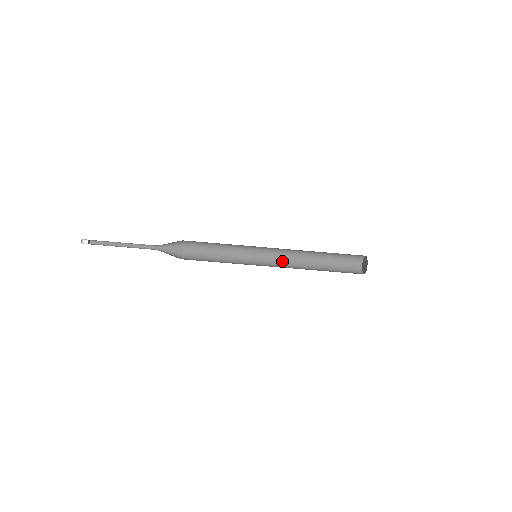
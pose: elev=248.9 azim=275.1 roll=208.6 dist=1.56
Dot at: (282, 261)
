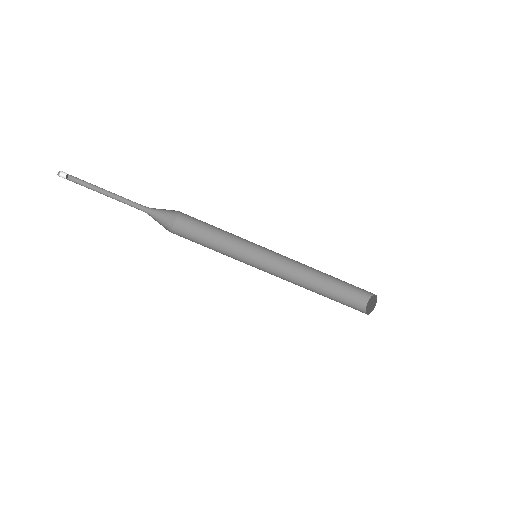
Dot at: (286, 263)
